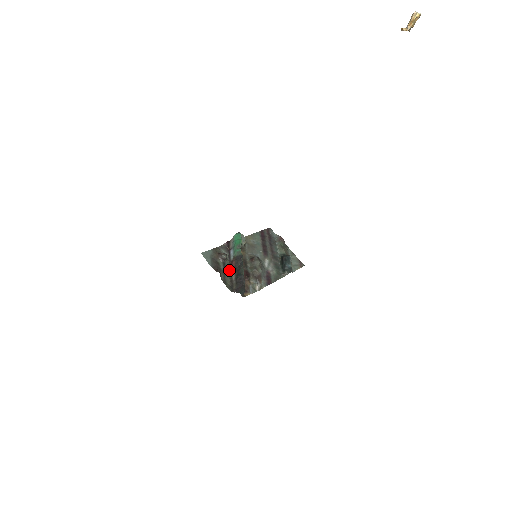
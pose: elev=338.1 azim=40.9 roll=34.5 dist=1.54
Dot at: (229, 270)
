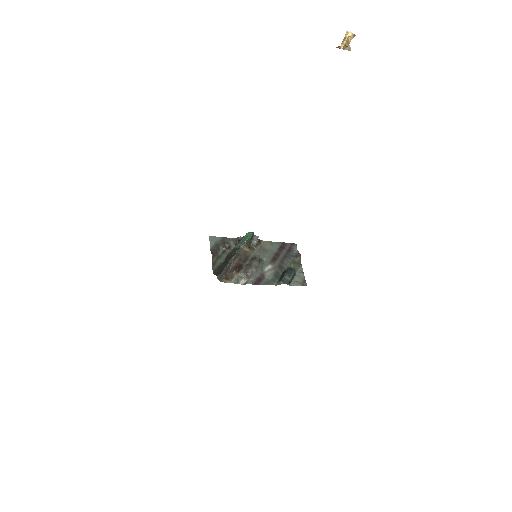
Dot at: (225, 258)
